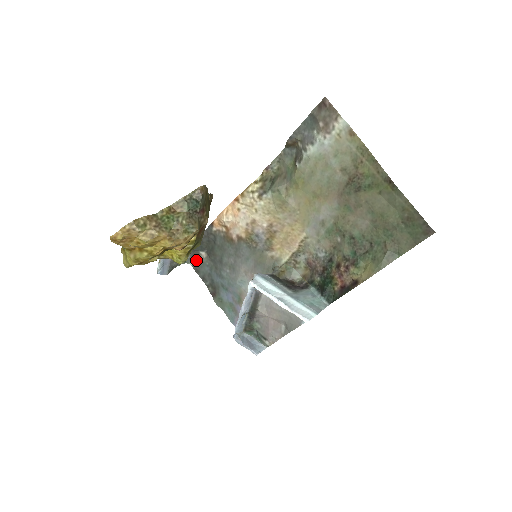
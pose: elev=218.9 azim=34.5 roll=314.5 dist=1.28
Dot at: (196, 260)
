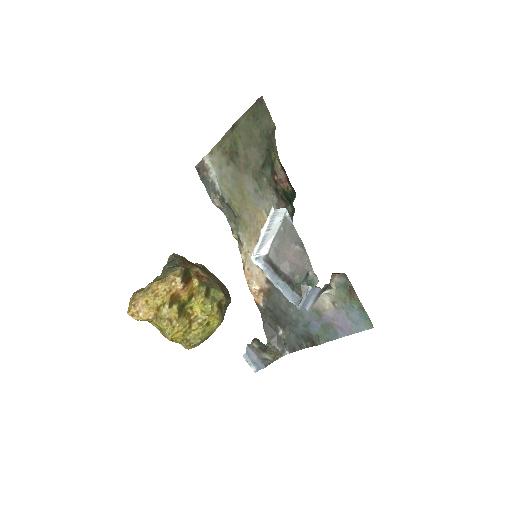
Dot at: (285, 344)
